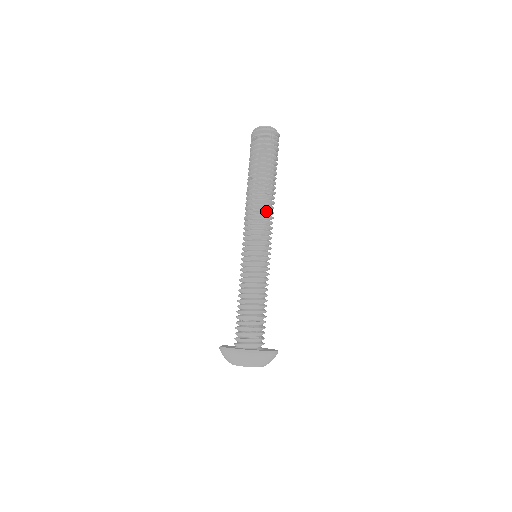
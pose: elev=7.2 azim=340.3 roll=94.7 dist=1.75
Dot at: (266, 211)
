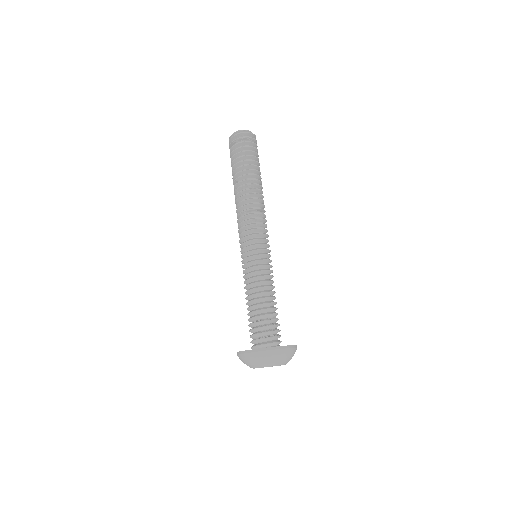
Dot at: (257, 210)
